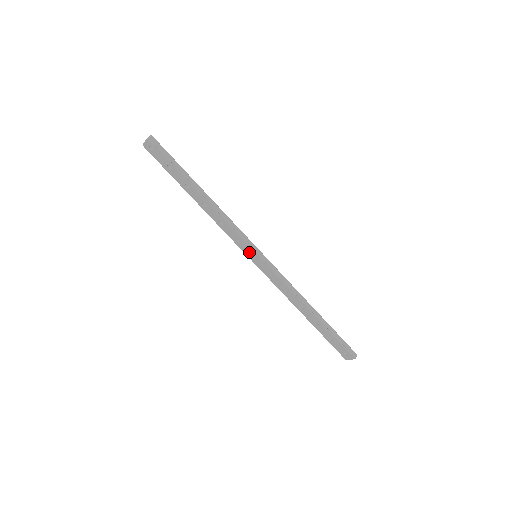
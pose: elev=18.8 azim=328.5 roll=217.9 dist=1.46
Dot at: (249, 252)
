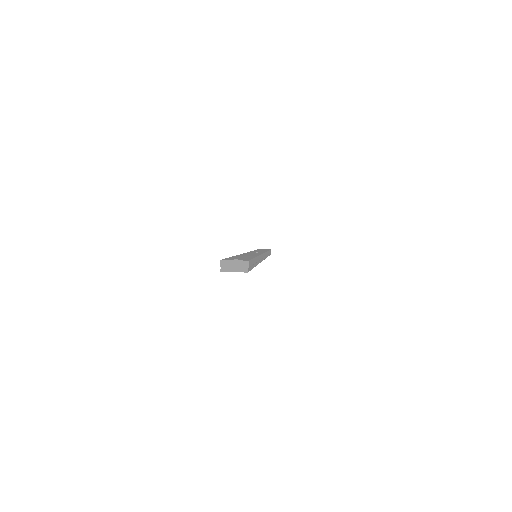
Dot at: occluded
